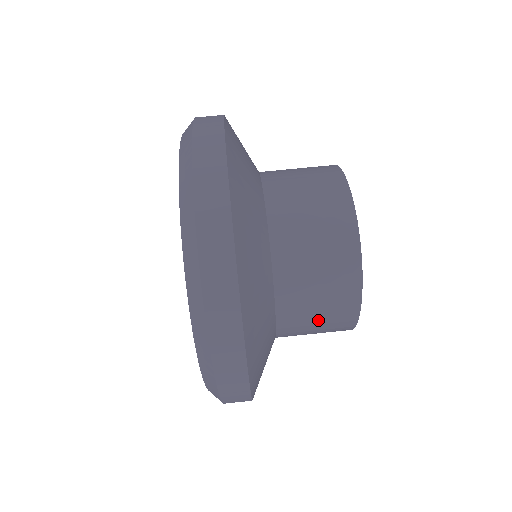
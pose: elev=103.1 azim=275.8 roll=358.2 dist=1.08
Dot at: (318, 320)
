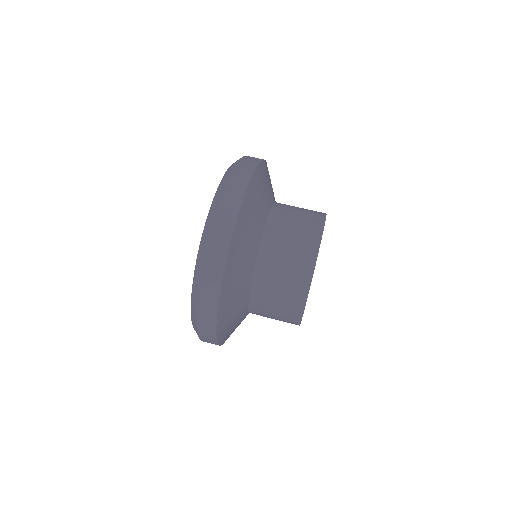
Dot at: (278, 297)
